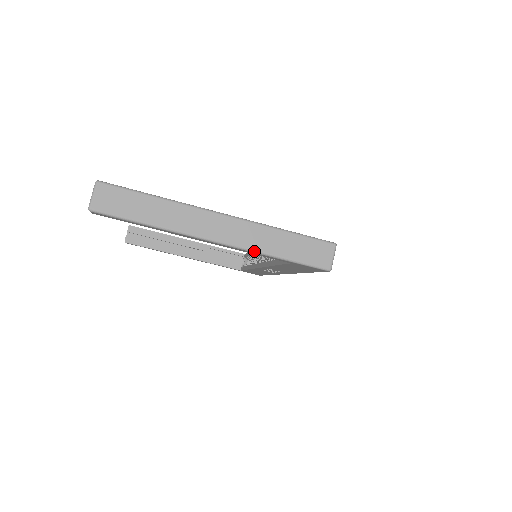
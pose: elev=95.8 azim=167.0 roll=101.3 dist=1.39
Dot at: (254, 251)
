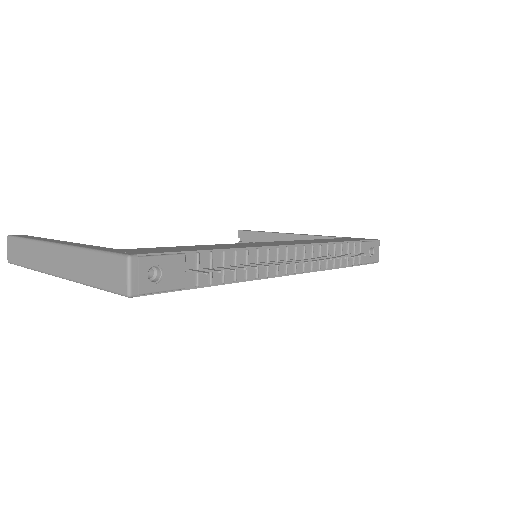
Dot at: (75, 281)
